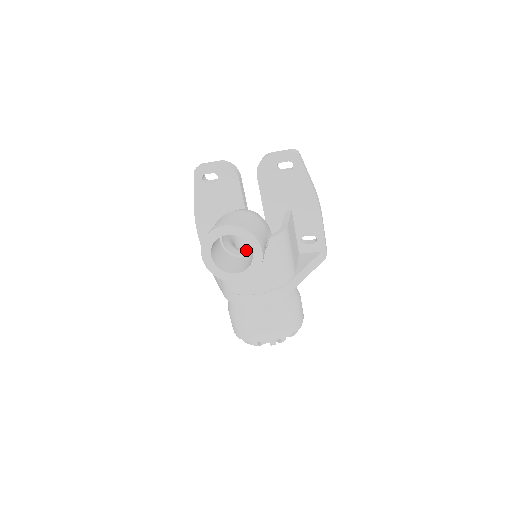
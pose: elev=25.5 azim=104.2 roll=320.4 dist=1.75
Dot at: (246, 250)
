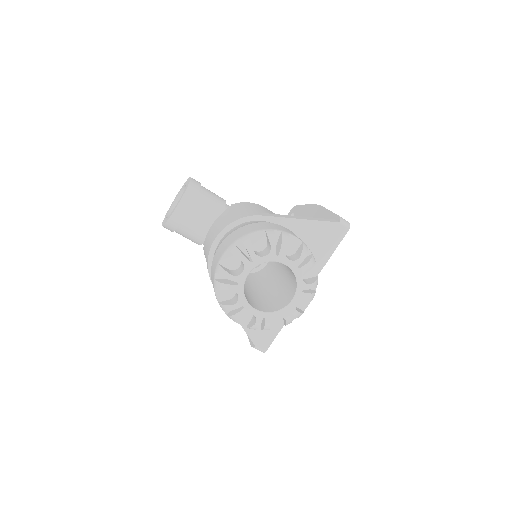
Dot at: occluded
